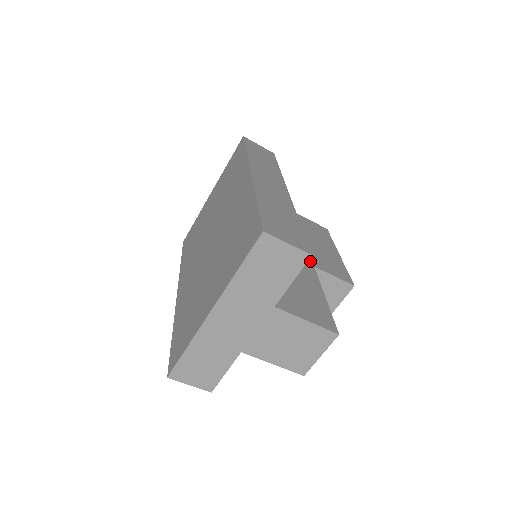
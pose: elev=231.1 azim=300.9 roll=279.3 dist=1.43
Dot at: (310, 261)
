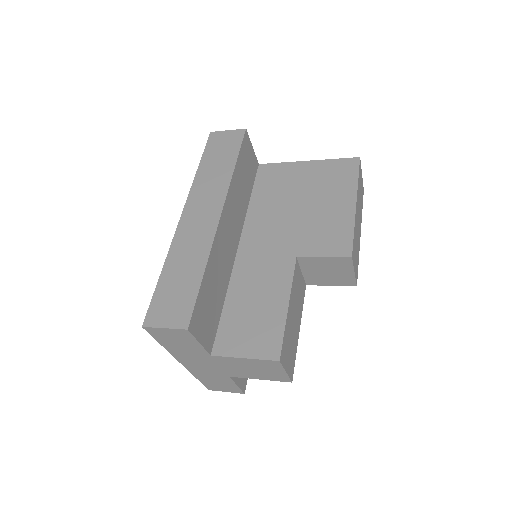
Dot at: (294, 250)
